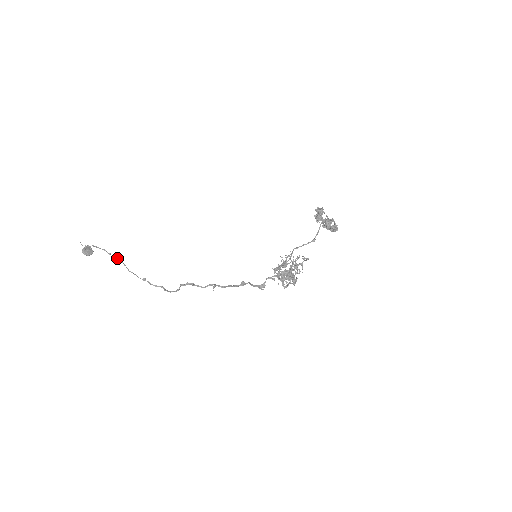
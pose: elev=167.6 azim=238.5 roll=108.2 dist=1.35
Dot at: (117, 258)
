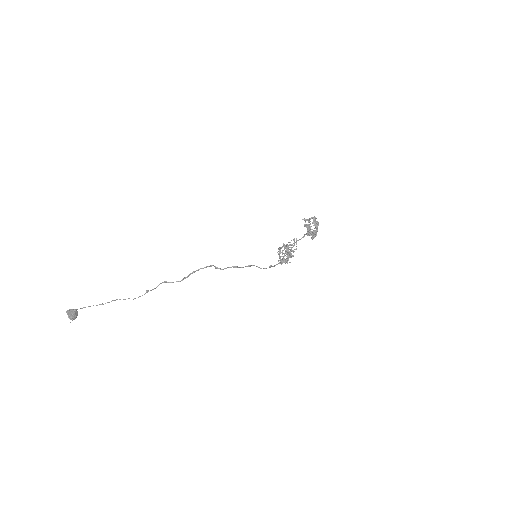
Dot at: occluded
